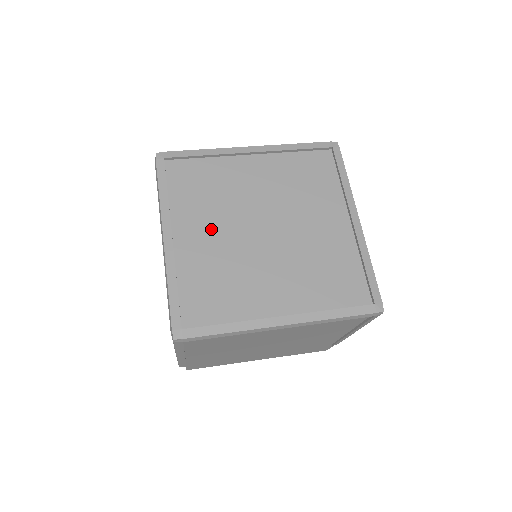
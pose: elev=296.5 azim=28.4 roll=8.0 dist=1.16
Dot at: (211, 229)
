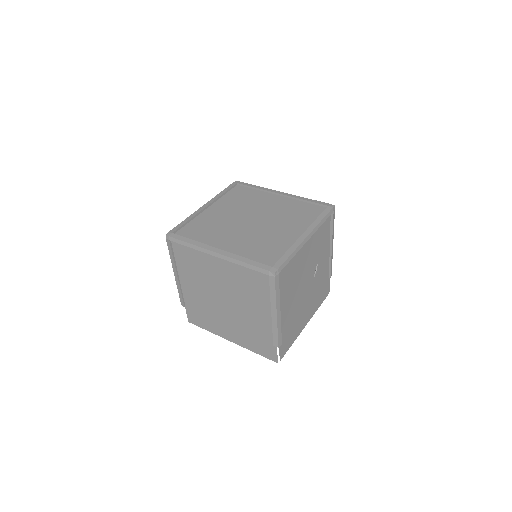
Dot at: (228, 212)
